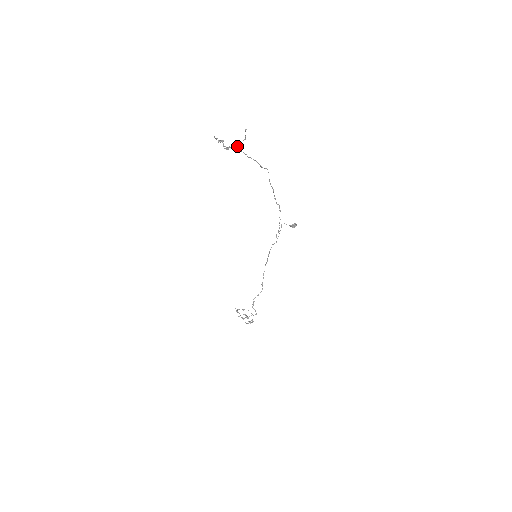
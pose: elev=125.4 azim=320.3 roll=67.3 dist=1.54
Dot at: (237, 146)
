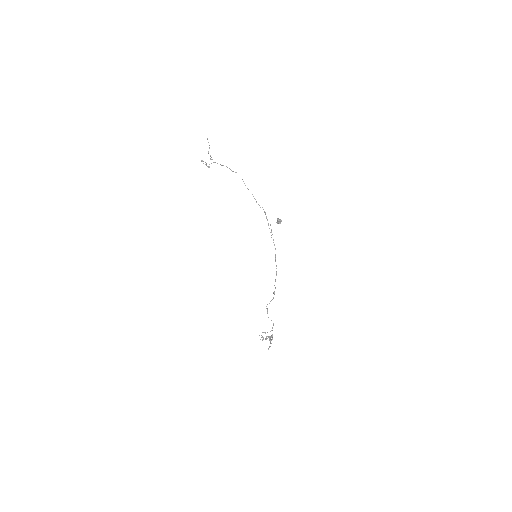
Dot at: (211, 159)
